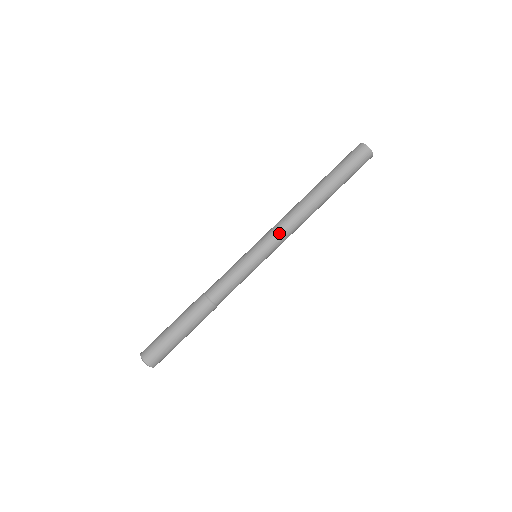
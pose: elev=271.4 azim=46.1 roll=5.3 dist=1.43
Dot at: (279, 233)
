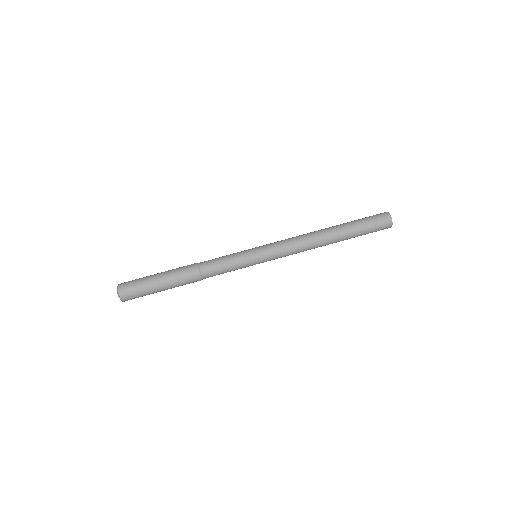
Dot at: (283, 242)
